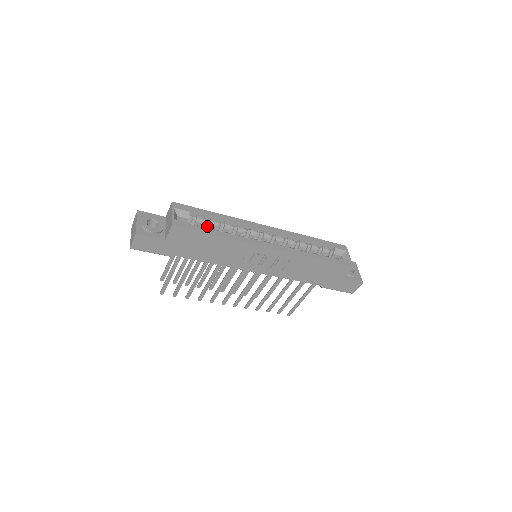
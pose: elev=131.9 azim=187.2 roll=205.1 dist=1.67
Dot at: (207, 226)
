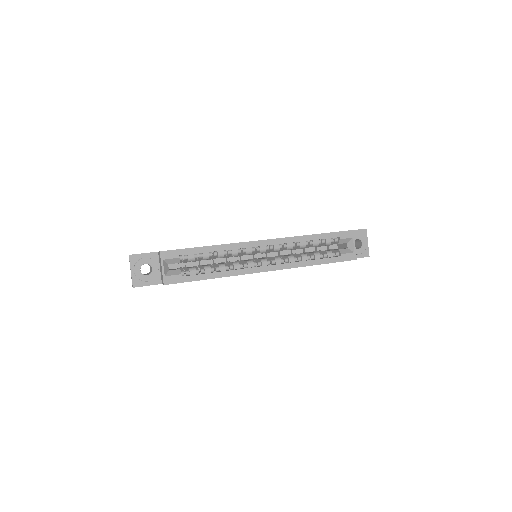
Dot at: (200, 258)
